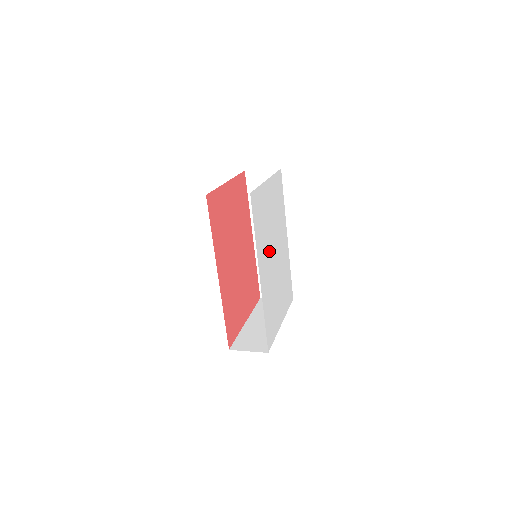
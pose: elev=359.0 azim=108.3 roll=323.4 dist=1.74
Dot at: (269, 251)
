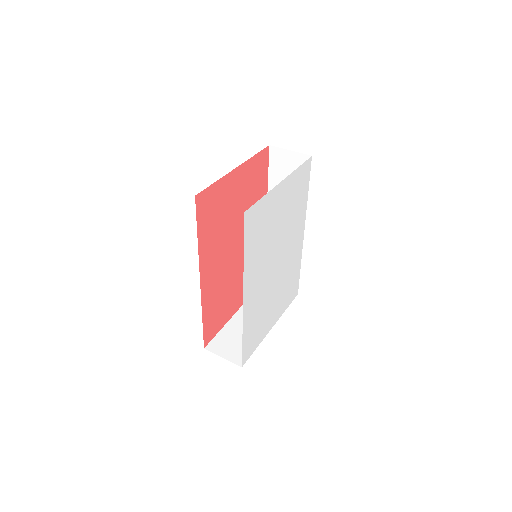
Dot at: (267, 263)
